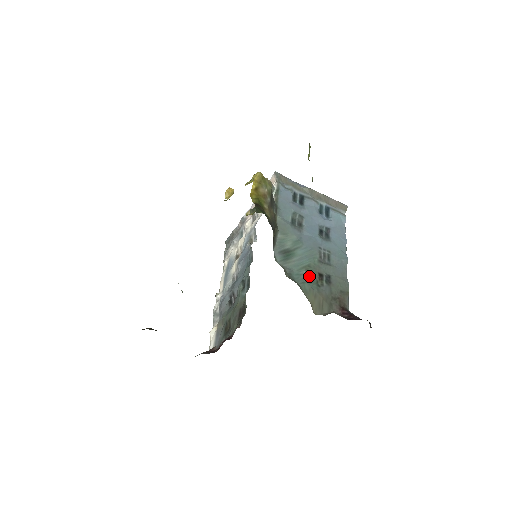
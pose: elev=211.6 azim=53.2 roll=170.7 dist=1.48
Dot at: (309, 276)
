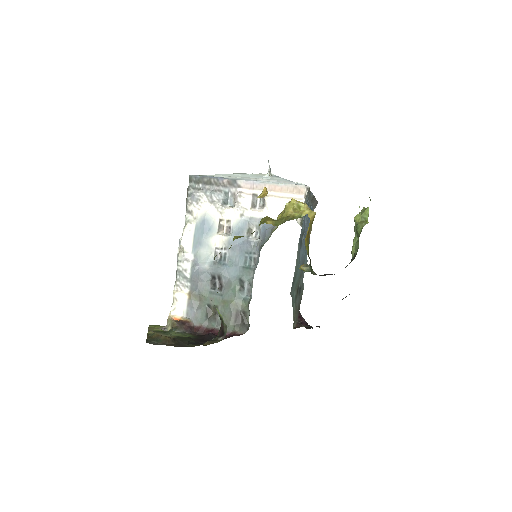
Dot at: (295, 294)
